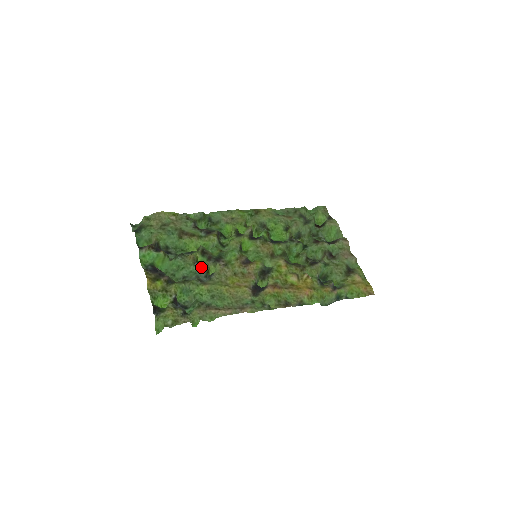
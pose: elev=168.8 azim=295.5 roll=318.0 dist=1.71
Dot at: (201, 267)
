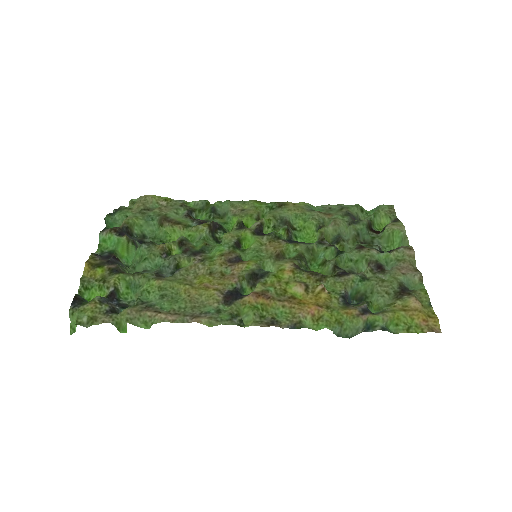
Dot at: (168, 260)
